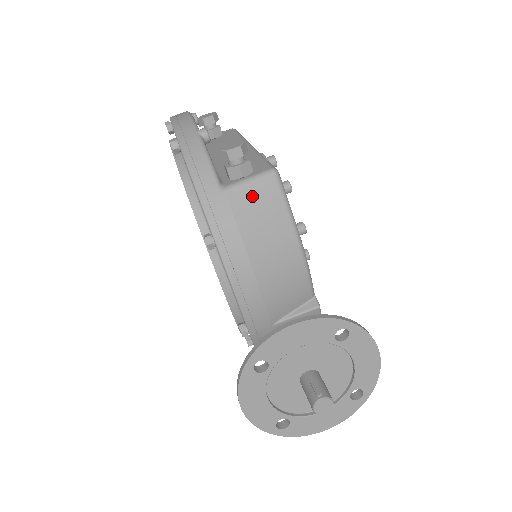
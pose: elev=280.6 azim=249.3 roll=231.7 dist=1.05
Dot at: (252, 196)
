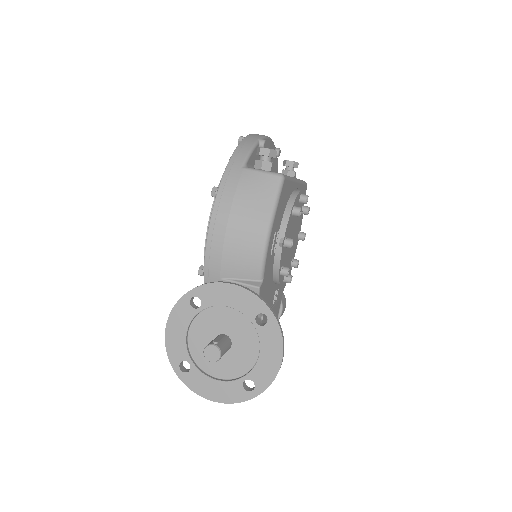
Dot at: (258, 180)
